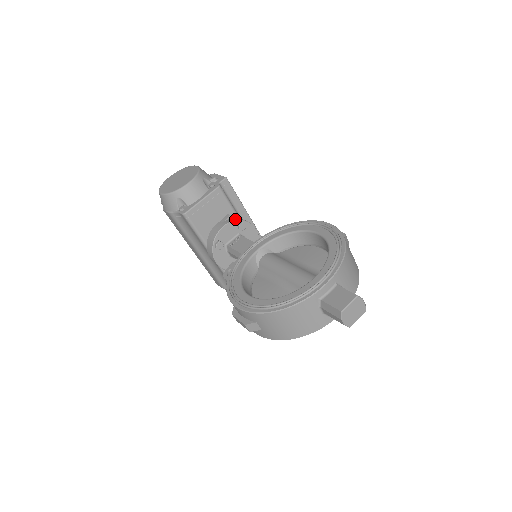
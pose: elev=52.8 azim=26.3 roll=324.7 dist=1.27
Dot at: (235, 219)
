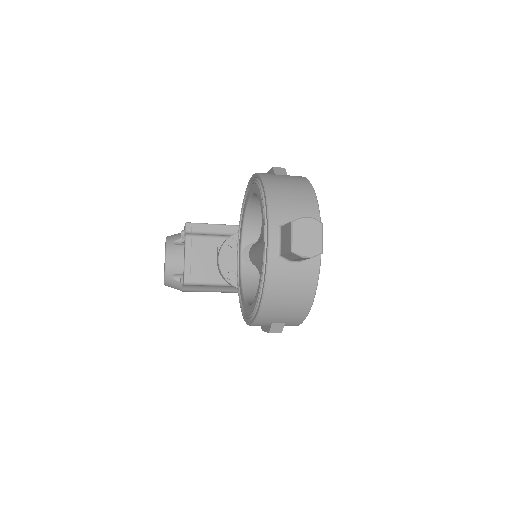
Dot at: (222, 244)
